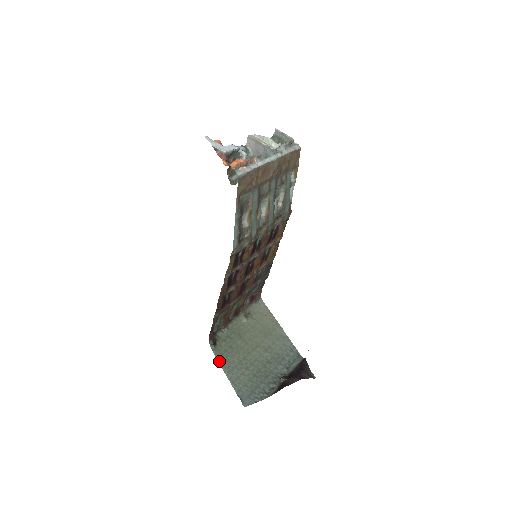
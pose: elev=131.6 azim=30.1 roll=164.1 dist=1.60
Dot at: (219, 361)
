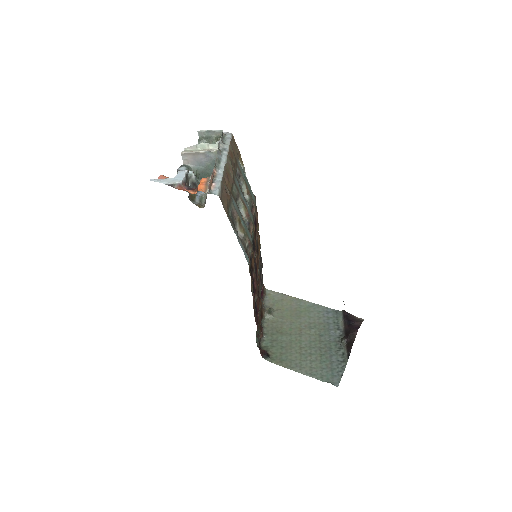
Dot at: (284, 367)
